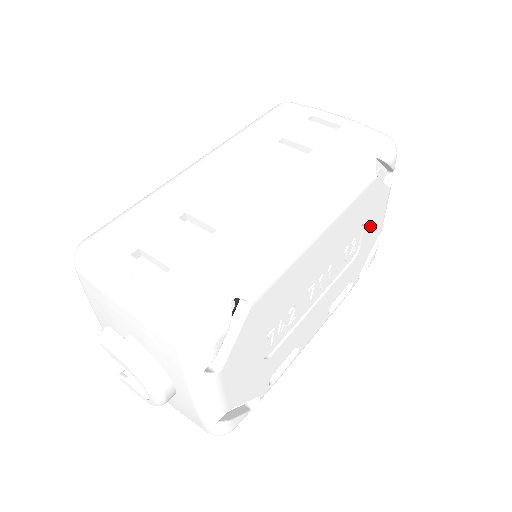
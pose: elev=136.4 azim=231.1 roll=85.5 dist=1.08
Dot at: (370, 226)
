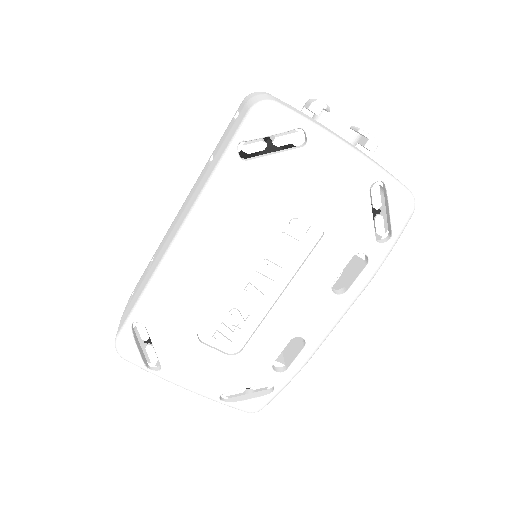
Dot at: (314, 196)
